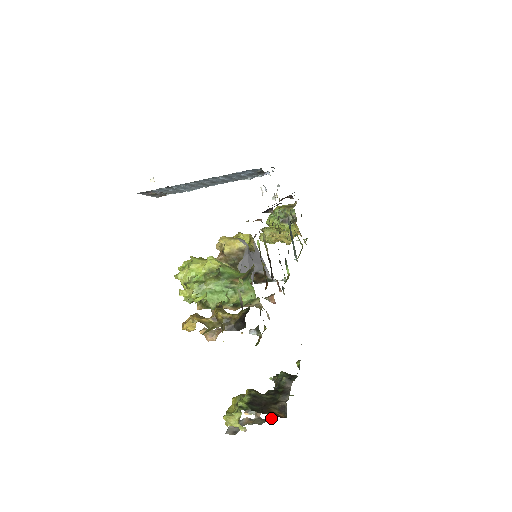
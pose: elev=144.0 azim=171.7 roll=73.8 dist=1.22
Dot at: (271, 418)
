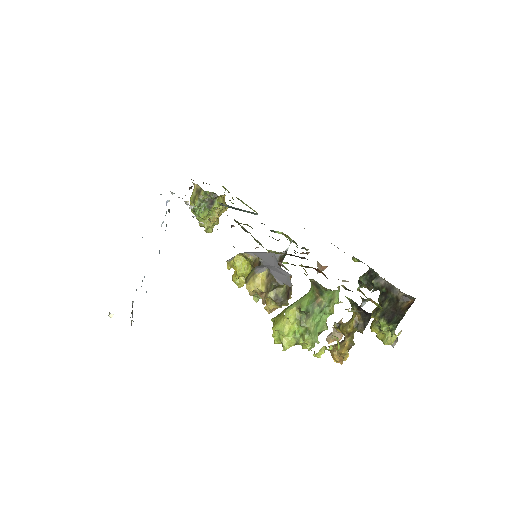
Dot at: occluded
